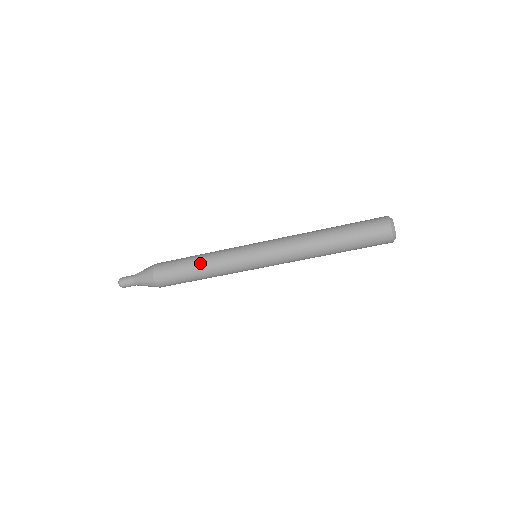
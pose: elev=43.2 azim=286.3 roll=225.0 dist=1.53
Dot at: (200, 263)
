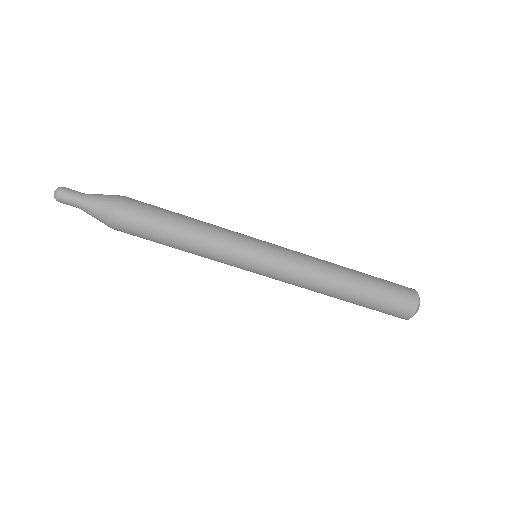
Dot at: (187, 232)
